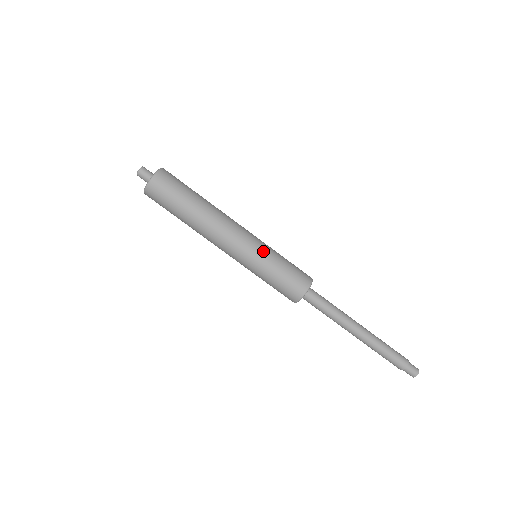
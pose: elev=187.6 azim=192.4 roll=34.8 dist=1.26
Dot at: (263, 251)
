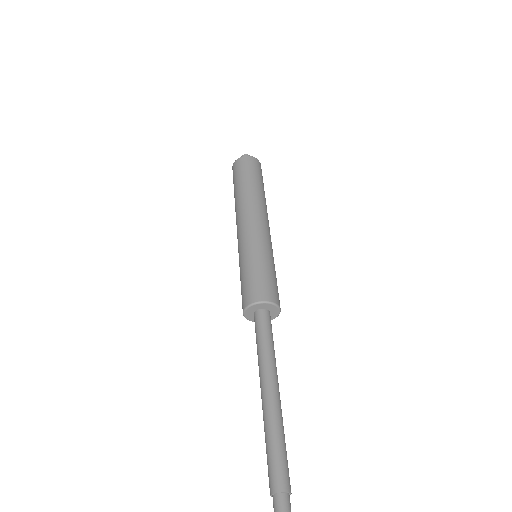
Dot at: (271, 250)
